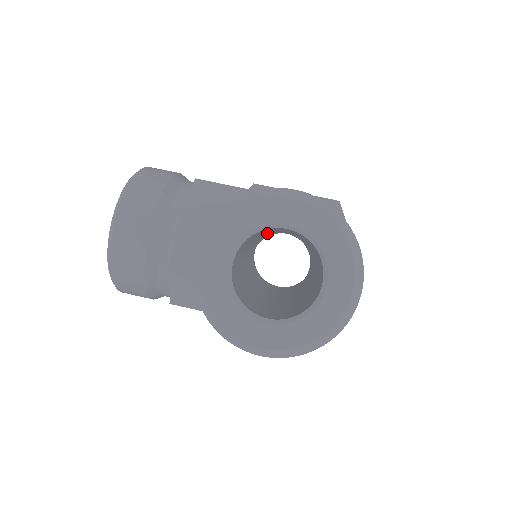
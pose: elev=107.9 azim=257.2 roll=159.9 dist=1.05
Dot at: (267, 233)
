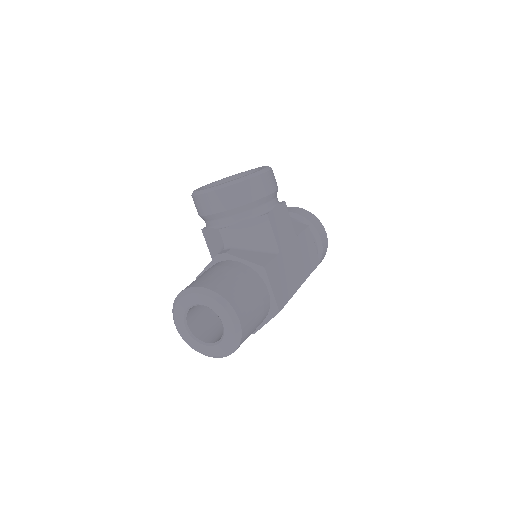
Dot at: occluded
